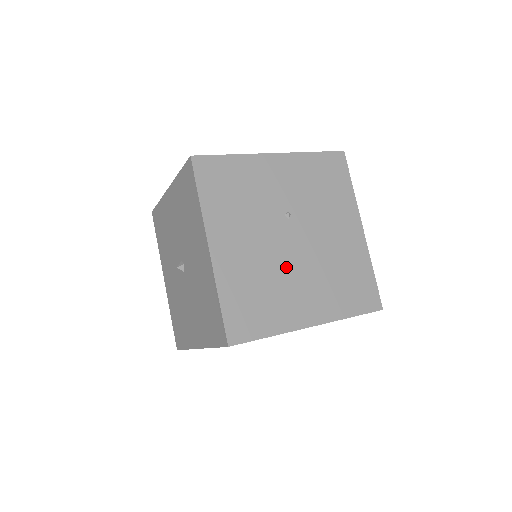
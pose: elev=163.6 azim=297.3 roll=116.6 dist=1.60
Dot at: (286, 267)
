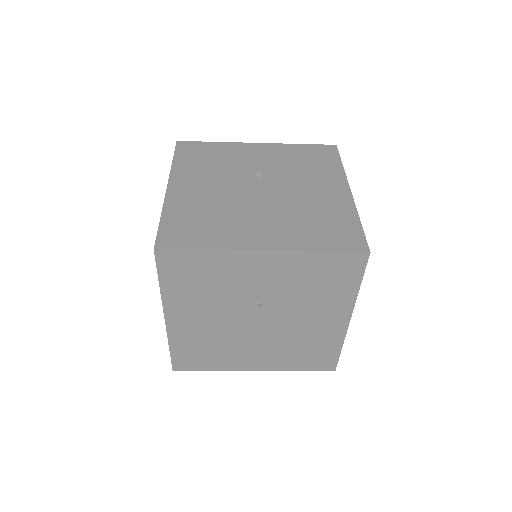
Dot at: (245, 206)
